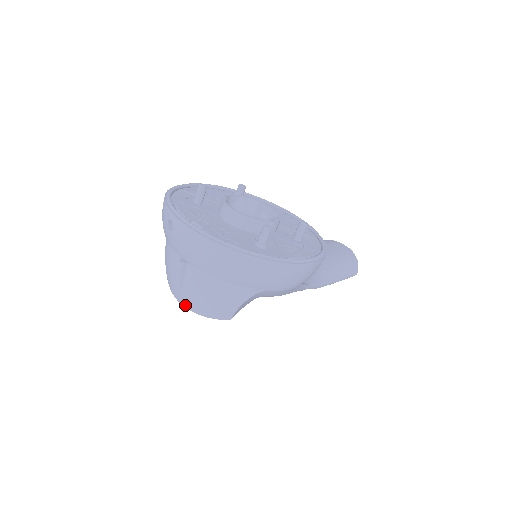
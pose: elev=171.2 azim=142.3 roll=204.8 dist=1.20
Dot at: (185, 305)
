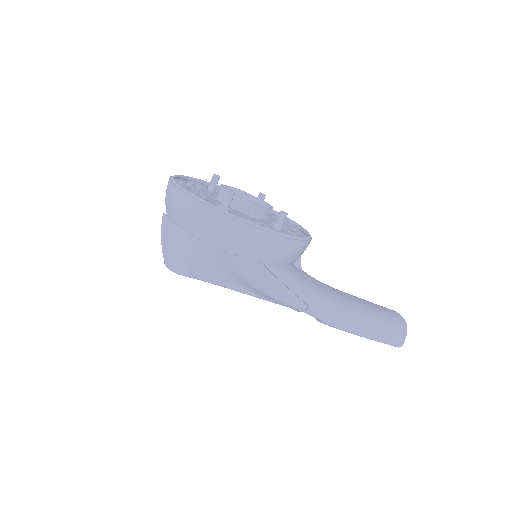
Dot at: (164, 261)
